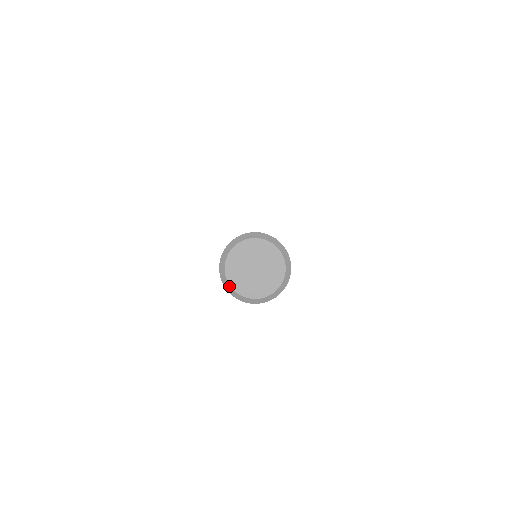
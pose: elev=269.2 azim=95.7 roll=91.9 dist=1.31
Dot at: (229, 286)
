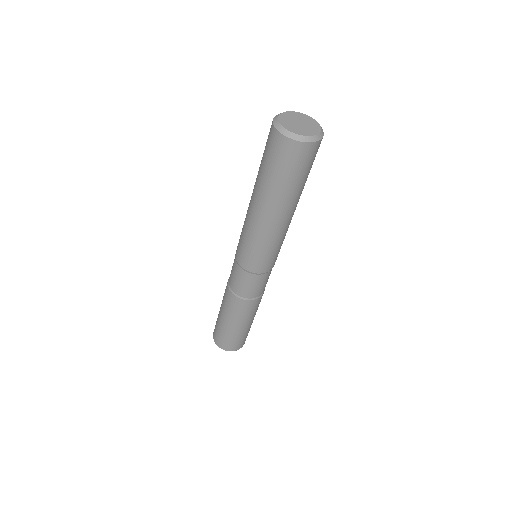
Dot at: (279, 124)
